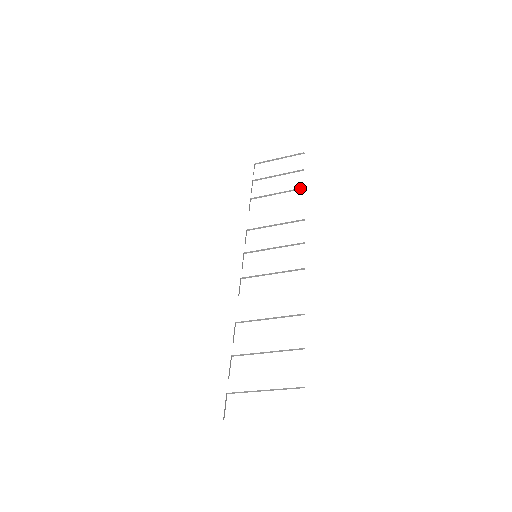
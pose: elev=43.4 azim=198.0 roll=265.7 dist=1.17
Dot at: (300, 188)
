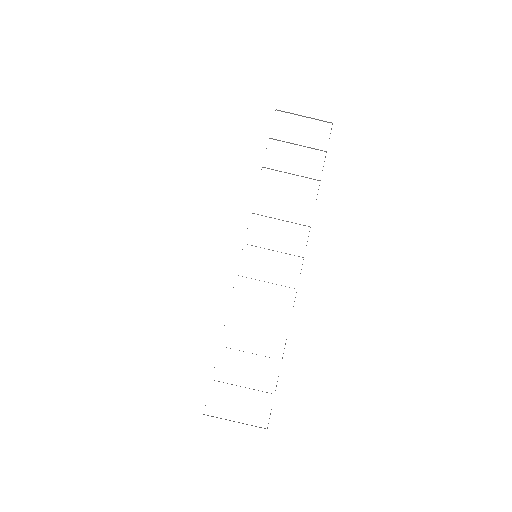
Dot at: occluded
